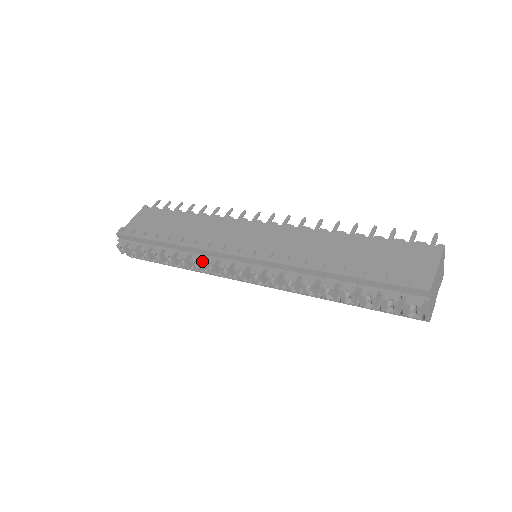
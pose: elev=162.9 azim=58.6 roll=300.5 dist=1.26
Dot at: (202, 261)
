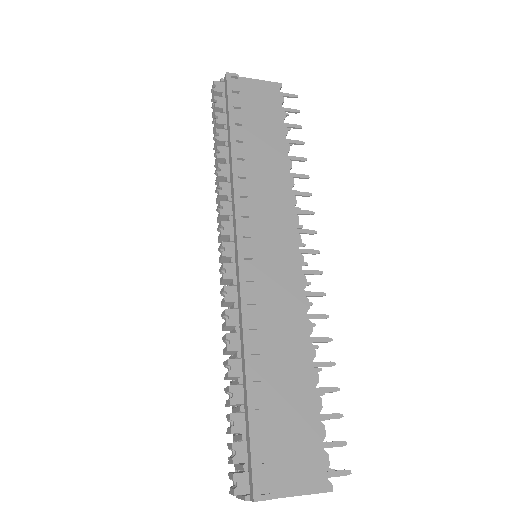
Dot at: (224, 197)
